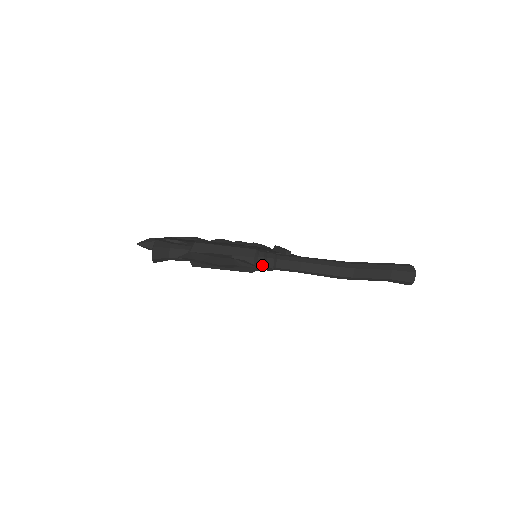
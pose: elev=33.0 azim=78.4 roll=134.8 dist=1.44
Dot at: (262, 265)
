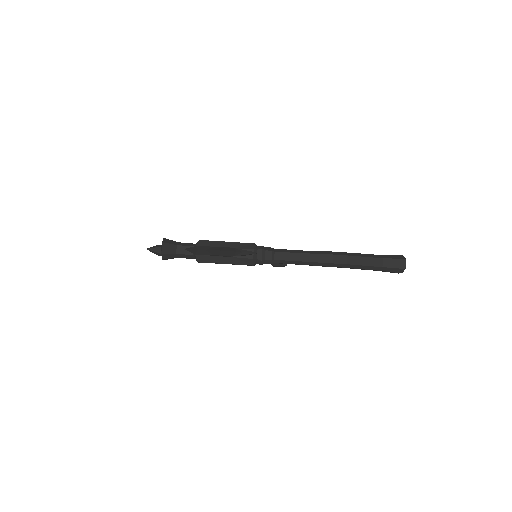
Dot at: (261, 257)
